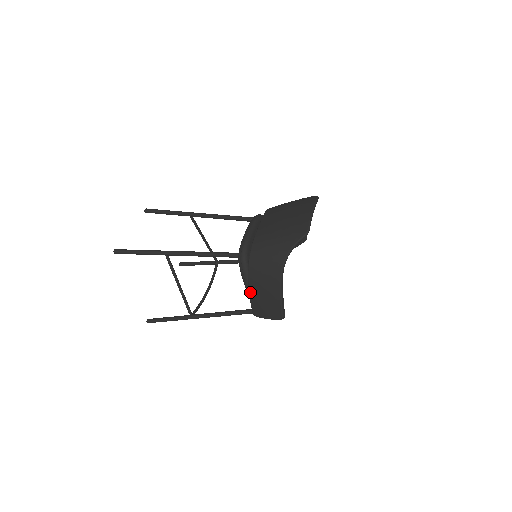
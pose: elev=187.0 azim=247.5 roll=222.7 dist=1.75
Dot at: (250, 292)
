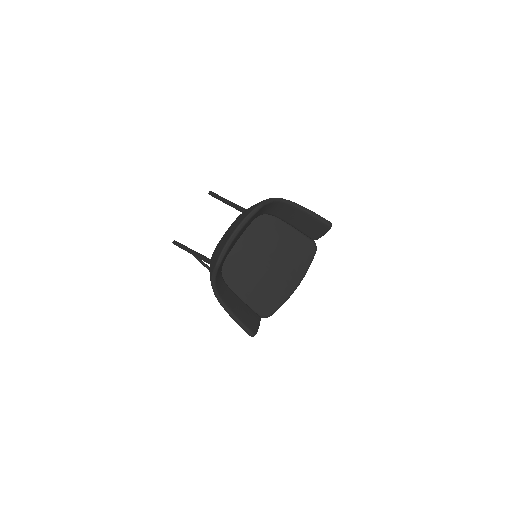
Dot at: occluded
